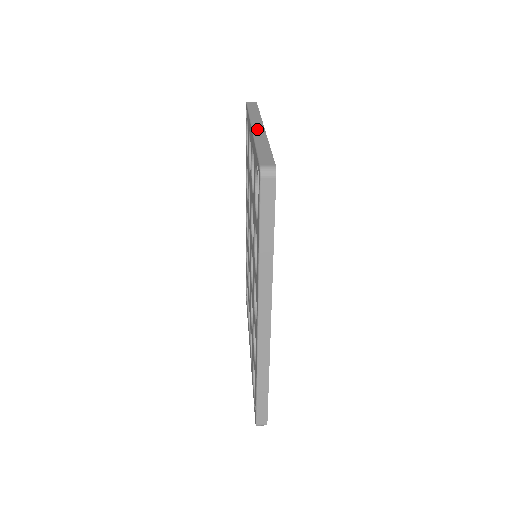
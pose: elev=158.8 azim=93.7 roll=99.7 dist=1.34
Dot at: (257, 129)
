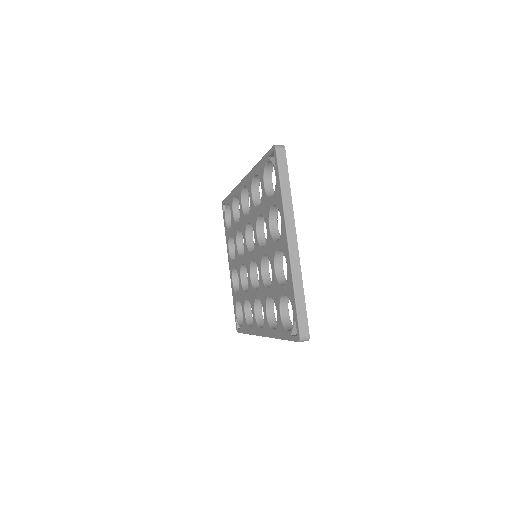
Dot at: (293, 250)
